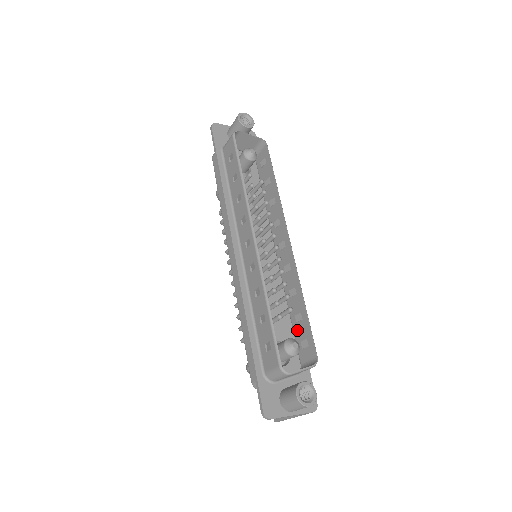
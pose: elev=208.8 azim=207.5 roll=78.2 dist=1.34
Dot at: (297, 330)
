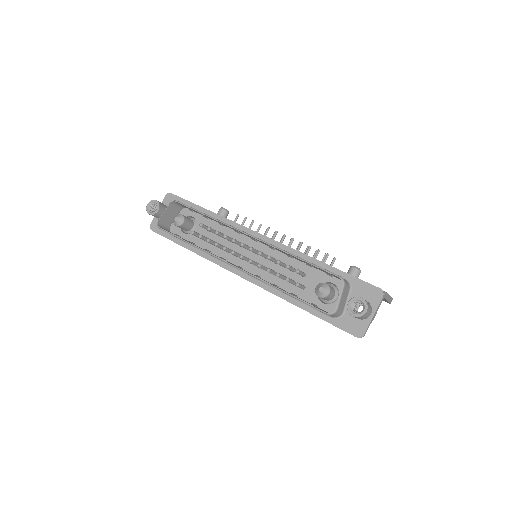
Dot at: occluded
